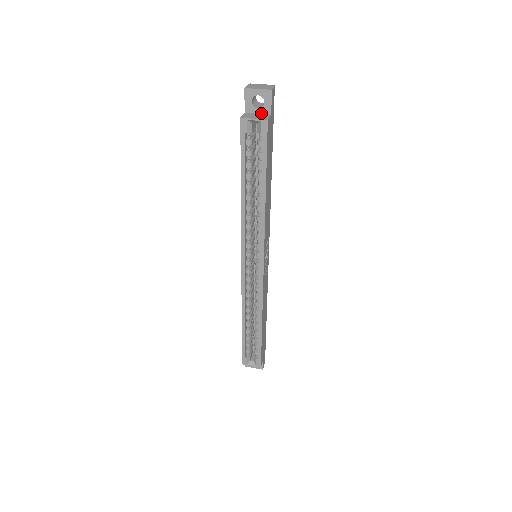
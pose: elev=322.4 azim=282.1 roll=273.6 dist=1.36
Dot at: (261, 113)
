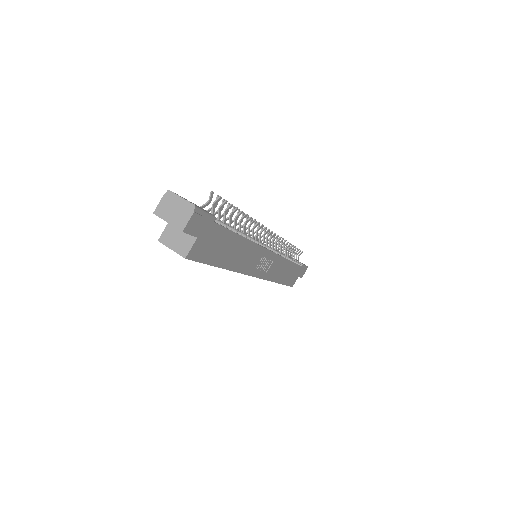
Dot at: occluded
